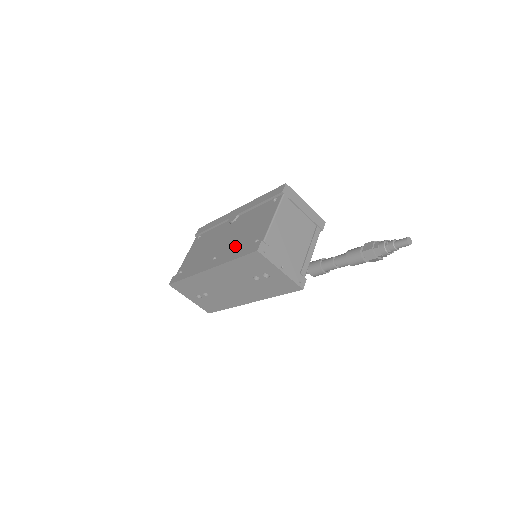
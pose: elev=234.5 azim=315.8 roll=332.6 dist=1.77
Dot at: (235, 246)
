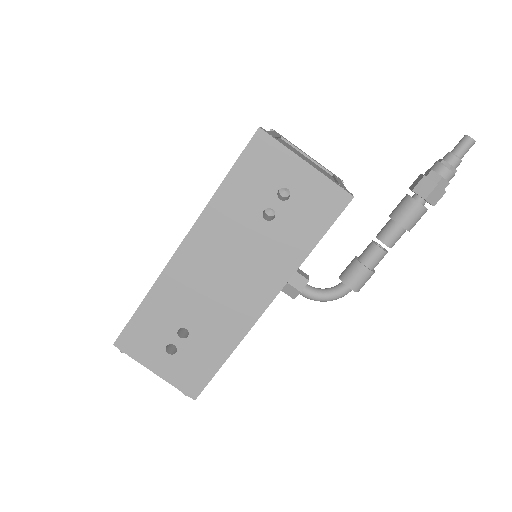
Dot at: occluded
